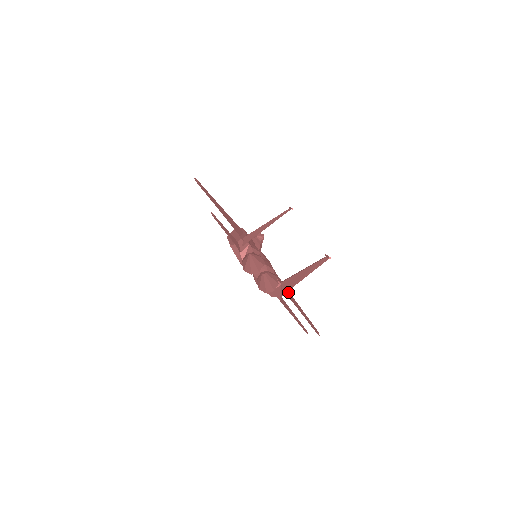
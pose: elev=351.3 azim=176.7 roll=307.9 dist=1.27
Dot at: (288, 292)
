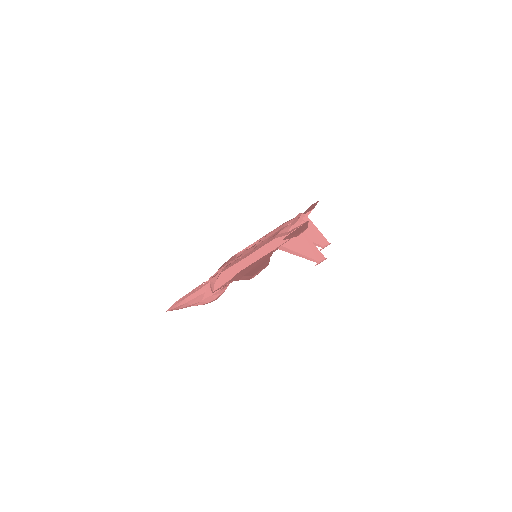
Dot at: occluded
